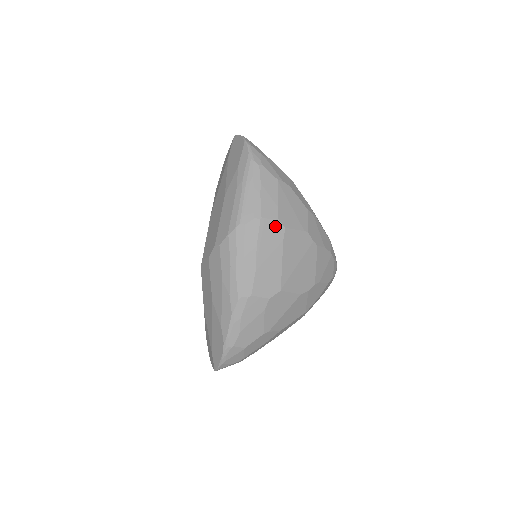
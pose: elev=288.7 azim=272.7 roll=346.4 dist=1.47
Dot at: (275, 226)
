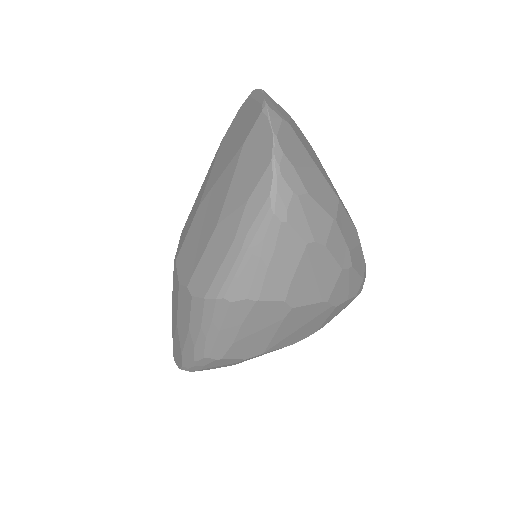
Dot at: (277, 307)
